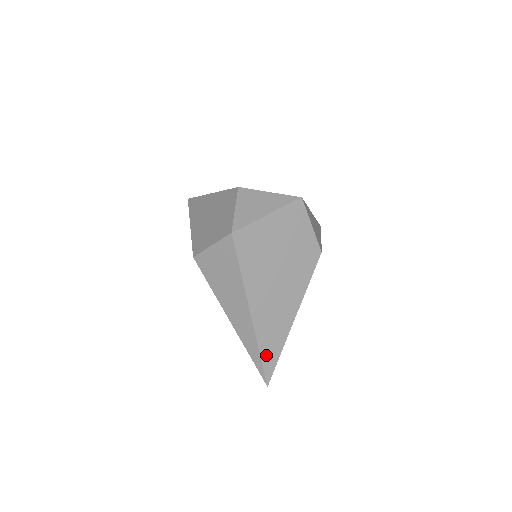
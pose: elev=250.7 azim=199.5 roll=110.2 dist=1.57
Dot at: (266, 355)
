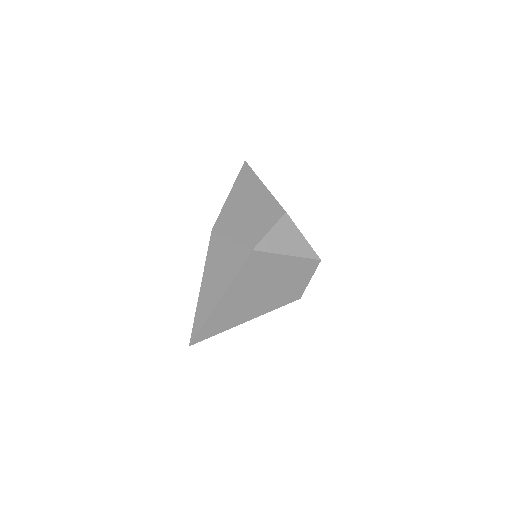
Dot at: (205, 330)
